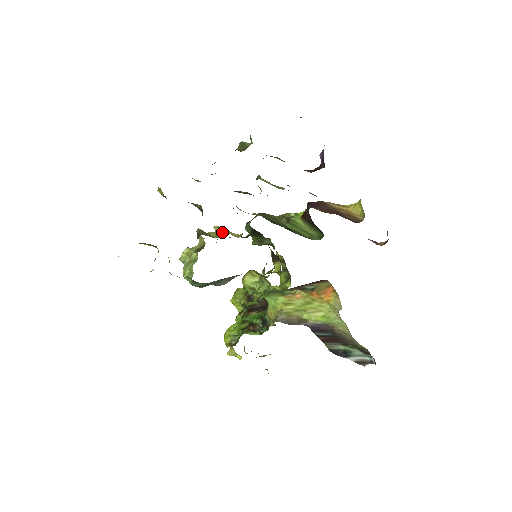
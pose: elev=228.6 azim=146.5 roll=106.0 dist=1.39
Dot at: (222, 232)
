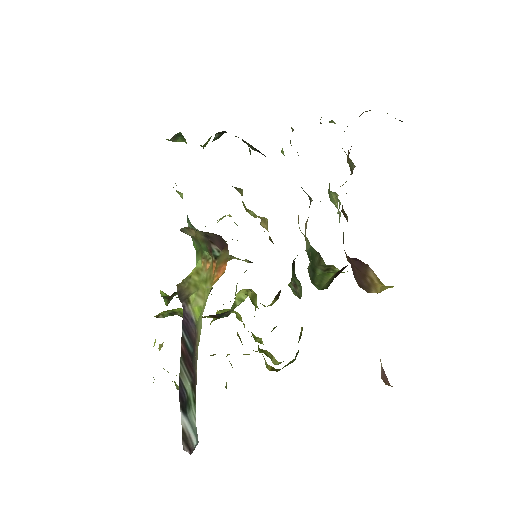
Dot at: (259, 216)
